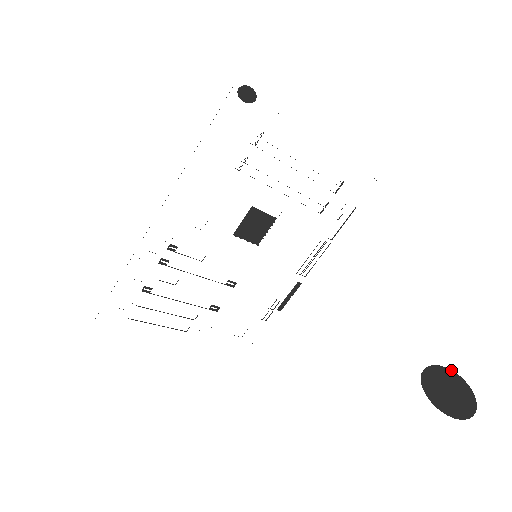
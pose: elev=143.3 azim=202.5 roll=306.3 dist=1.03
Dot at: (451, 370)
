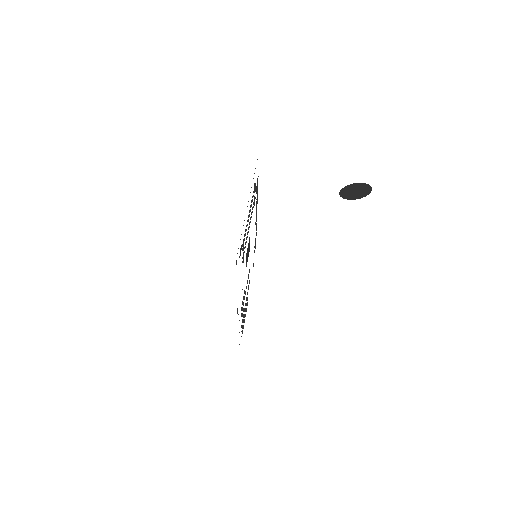
Dot at: (352, 184)
